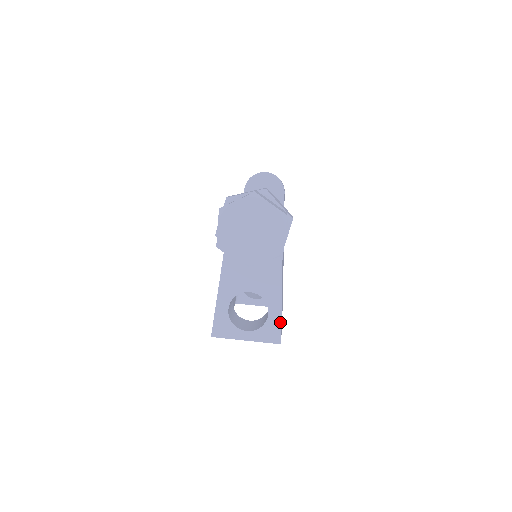
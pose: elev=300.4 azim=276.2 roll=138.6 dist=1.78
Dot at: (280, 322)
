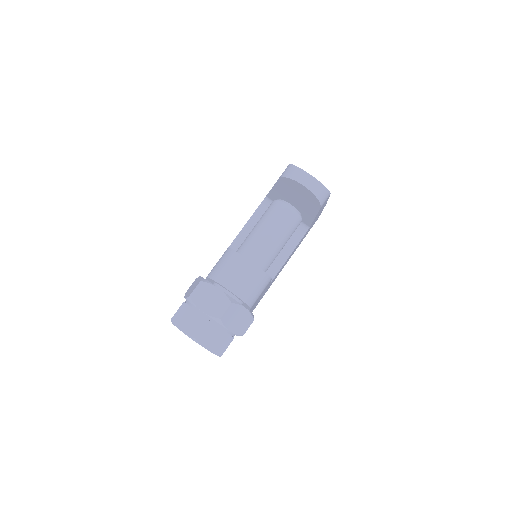
Dot at: occluded
